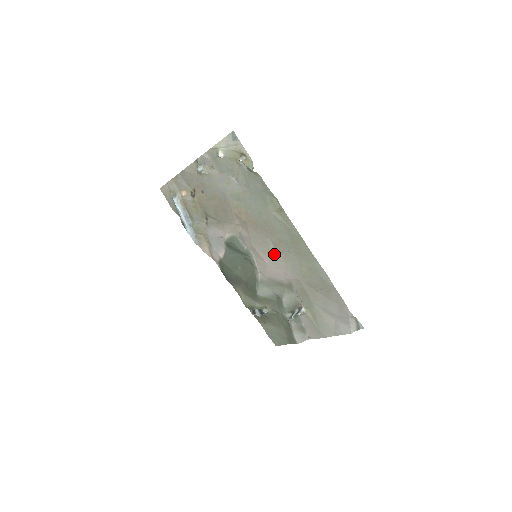
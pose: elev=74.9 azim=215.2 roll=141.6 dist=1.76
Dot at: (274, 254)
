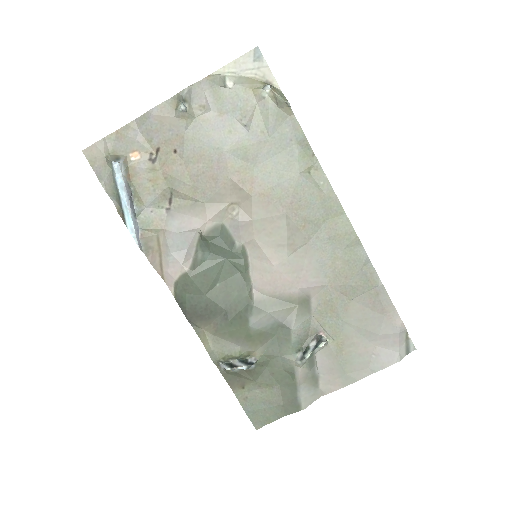
Dot at: (290, 247)
